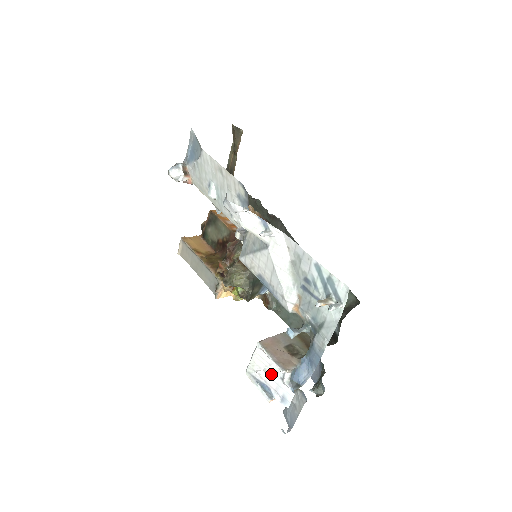
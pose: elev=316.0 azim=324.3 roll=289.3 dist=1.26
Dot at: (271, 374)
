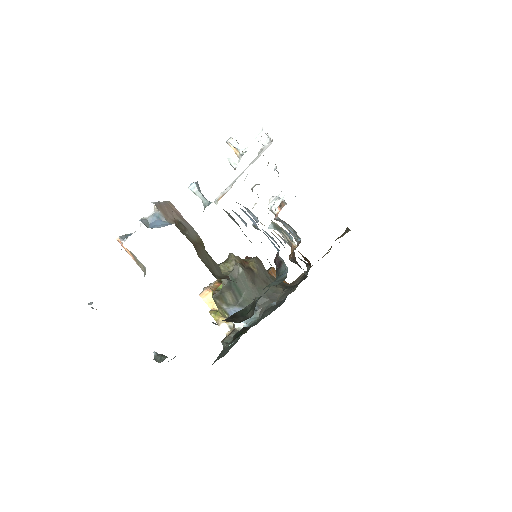
Dot at: occluded
